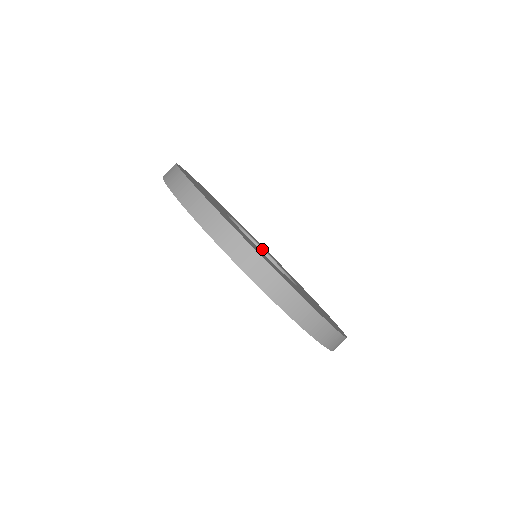
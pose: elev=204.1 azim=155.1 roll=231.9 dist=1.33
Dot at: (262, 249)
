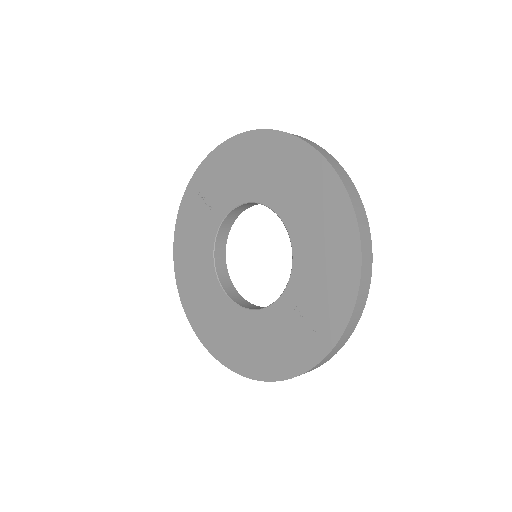
Dot at: occluded
